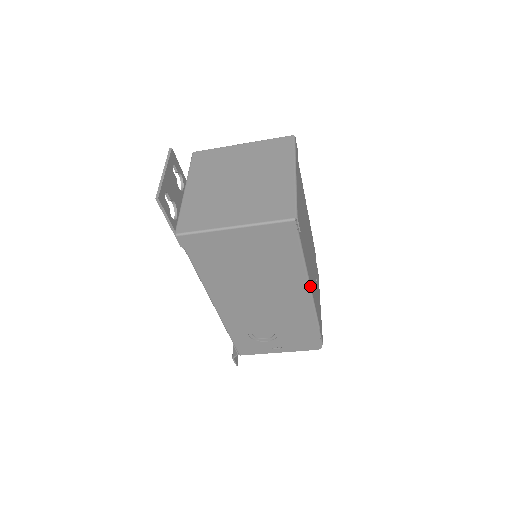
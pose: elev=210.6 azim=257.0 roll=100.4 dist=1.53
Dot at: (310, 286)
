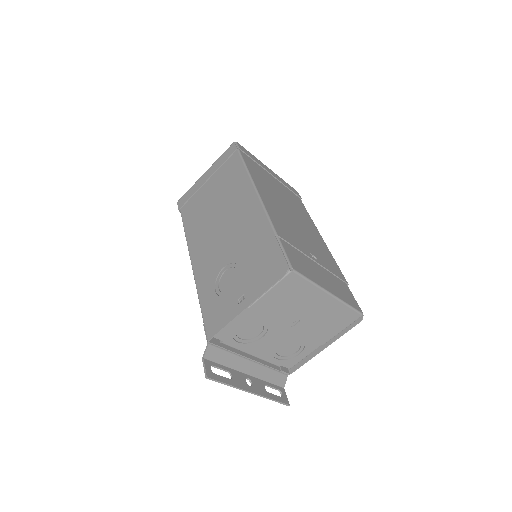
Dot at: (255, 187)
